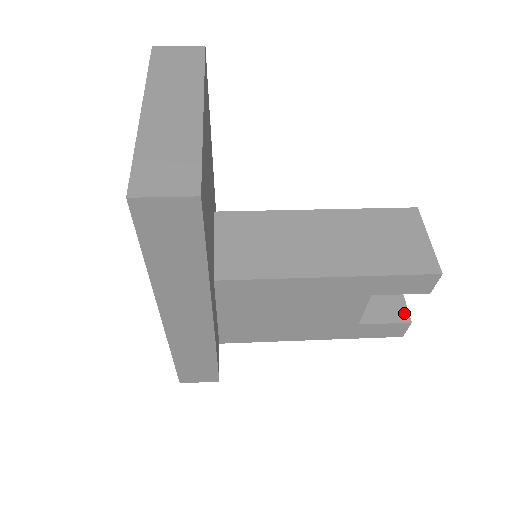
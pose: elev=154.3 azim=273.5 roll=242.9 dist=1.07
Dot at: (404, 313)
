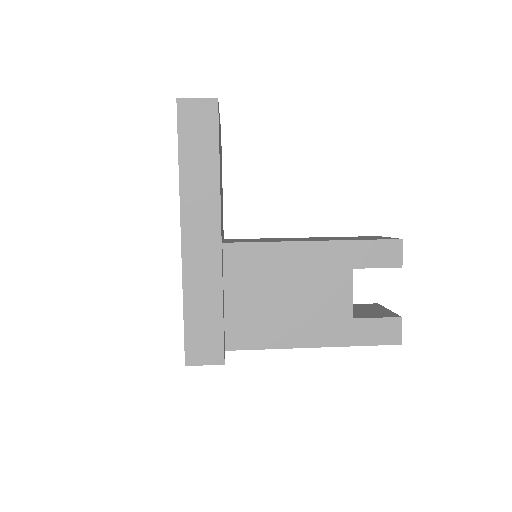
Dot at: (393, 315)
